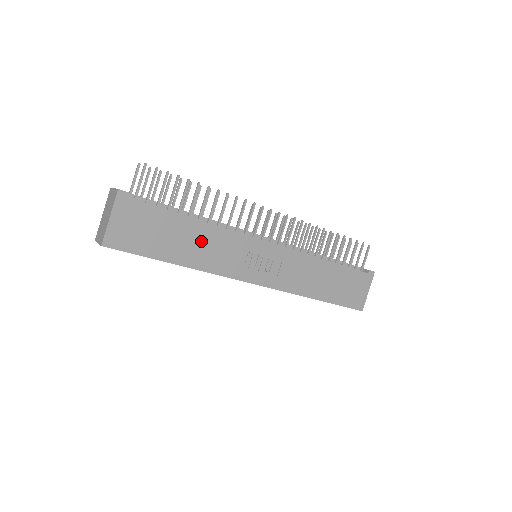
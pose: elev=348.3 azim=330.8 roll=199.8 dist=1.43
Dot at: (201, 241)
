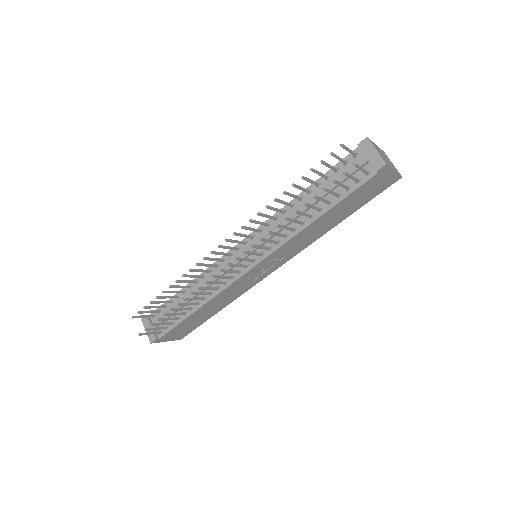
Dot at: (215, 304)
